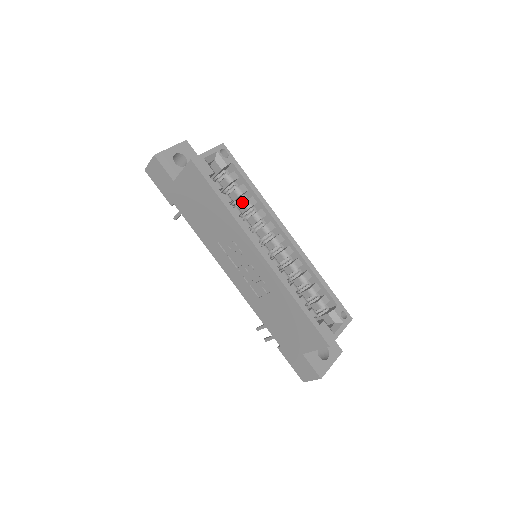
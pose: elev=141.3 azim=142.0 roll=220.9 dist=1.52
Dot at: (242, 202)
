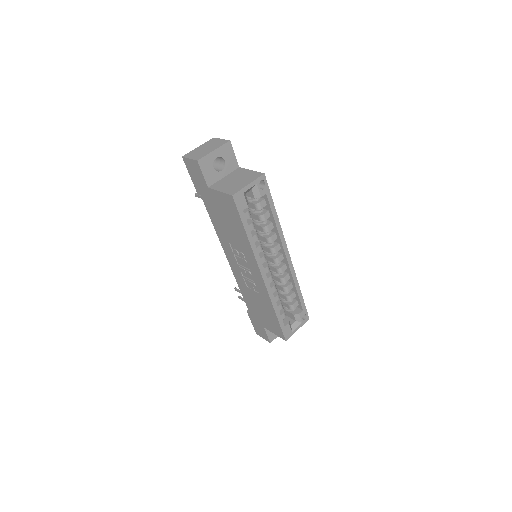
Dot at: (262, 224)
